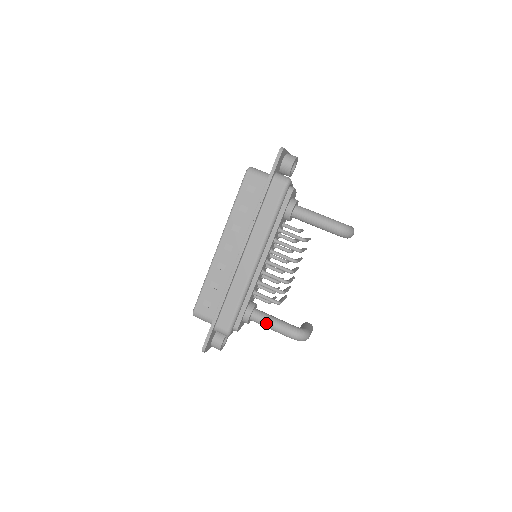
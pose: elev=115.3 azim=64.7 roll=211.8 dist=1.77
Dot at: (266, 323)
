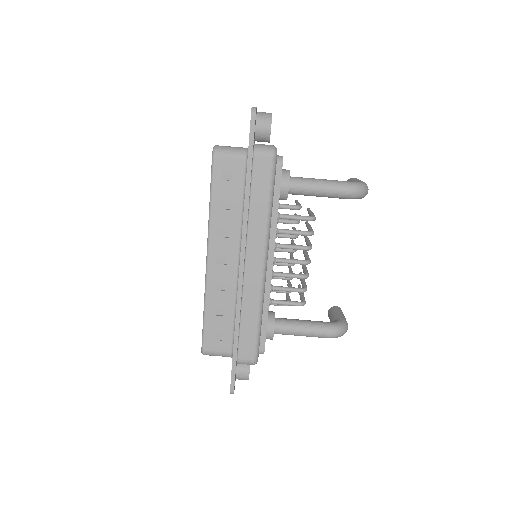
Dot at: (295, 332)
